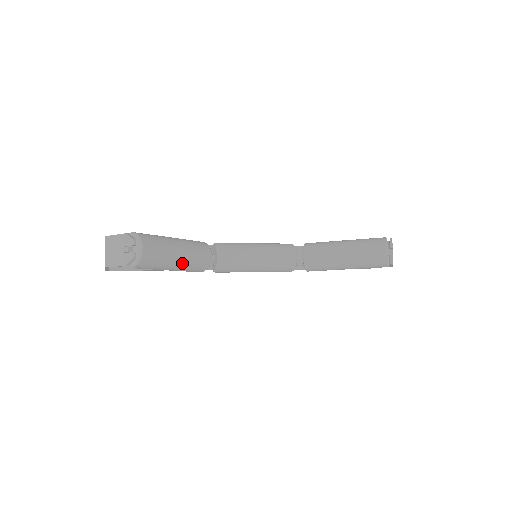
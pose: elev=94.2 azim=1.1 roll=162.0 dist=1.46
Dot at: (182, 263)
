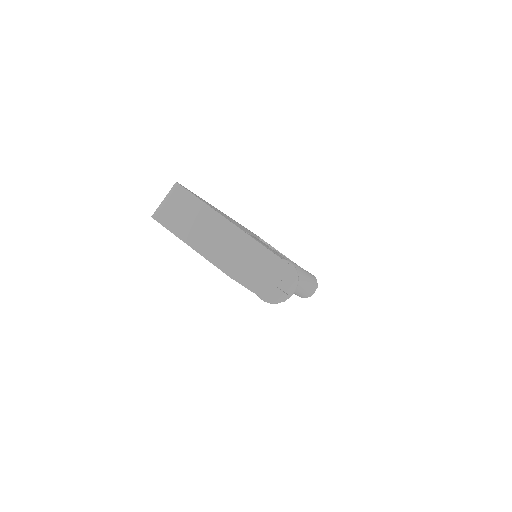
Dot at: occluded
